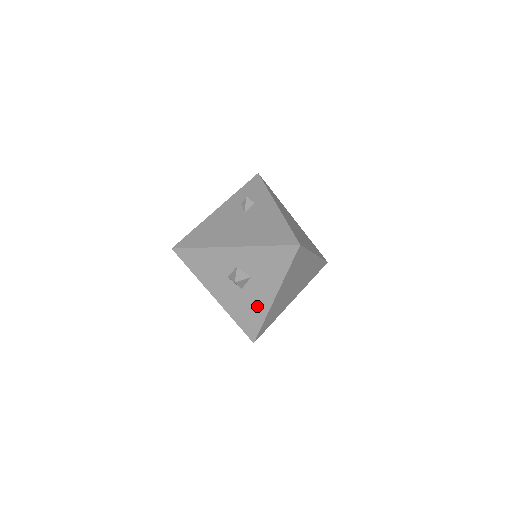
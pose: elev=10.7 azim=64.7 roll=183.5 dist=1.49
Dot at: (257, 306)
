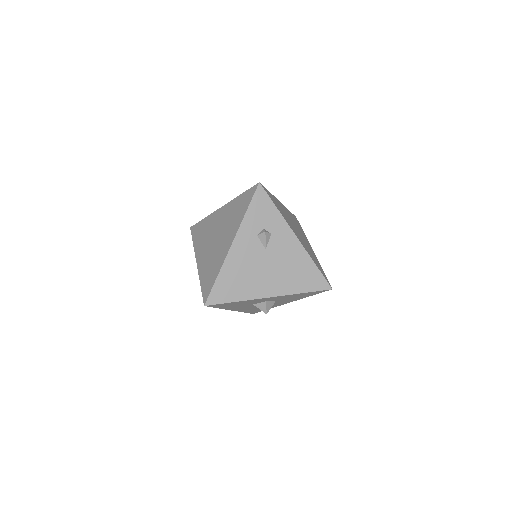
Dot at: occluded
